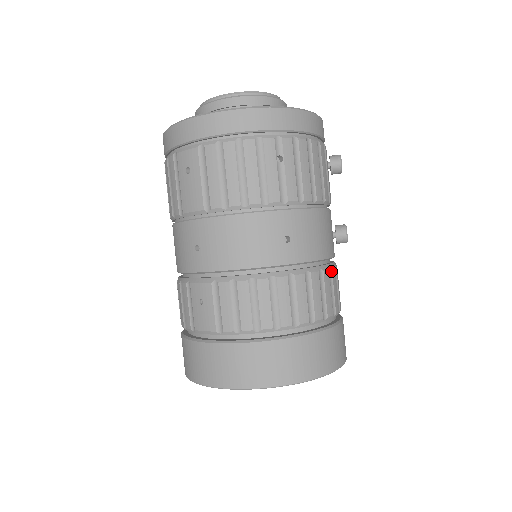
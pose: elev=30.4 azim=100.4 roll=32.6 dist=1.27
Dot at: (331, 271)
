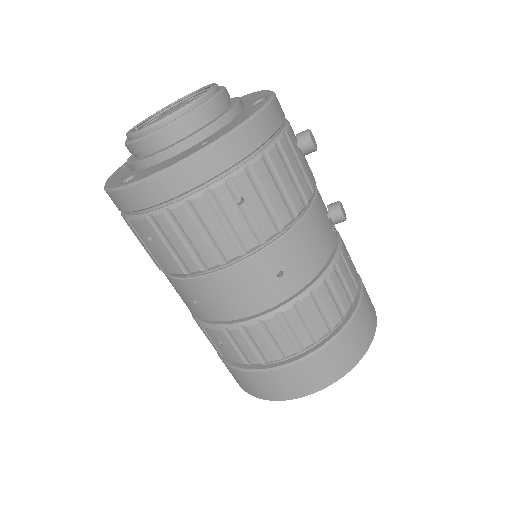
Dot at: (337, 266)
